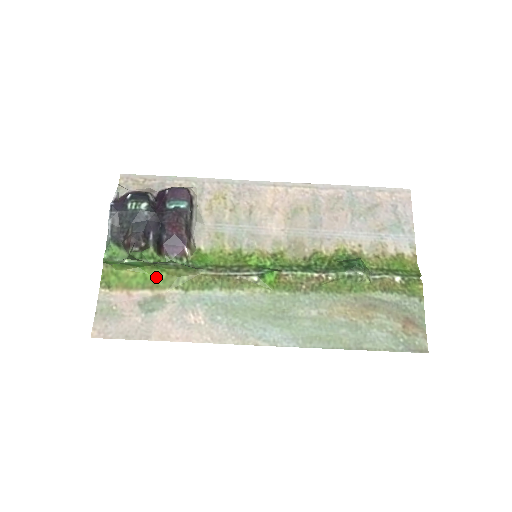
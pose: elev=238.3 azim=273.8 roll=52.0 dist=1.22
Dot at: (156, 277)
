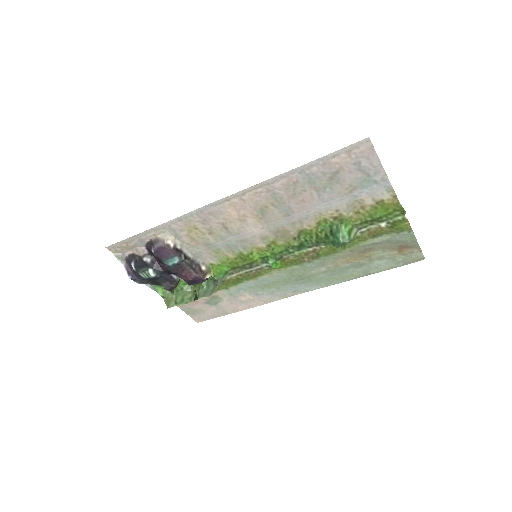
Dot at: occluded
